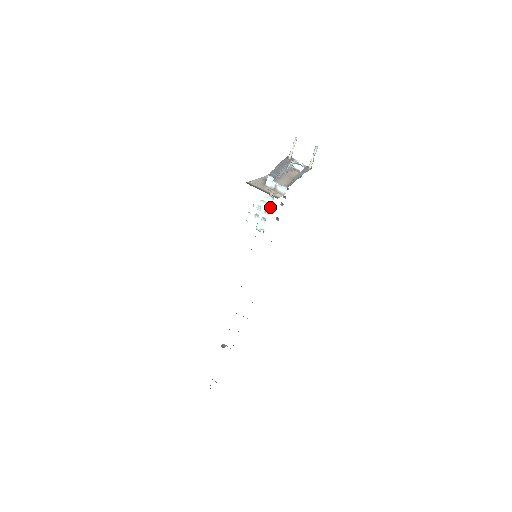
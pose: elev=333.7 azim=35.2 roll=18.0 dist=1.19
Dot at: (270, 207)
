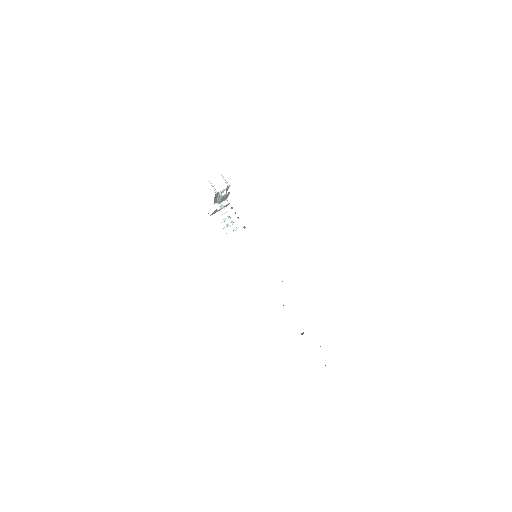
Dot at: (228, 213)
